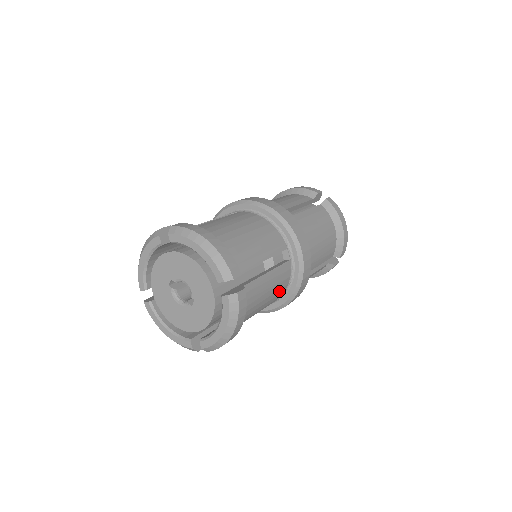
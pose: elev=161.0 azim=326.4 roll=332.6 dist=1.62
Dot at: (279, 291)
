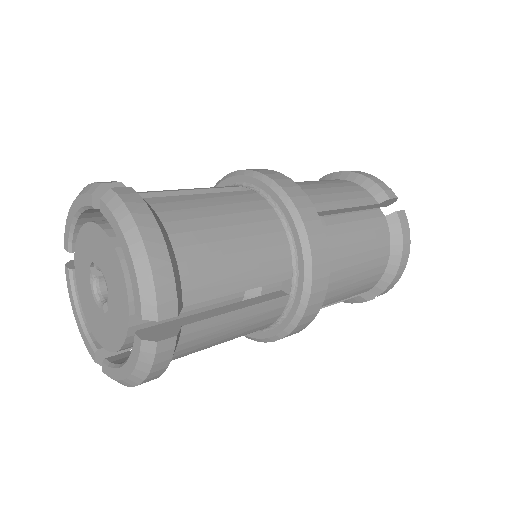
Dot at: (255, 329)
